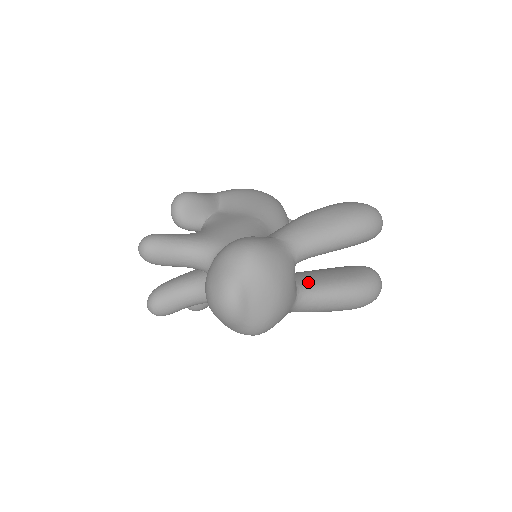
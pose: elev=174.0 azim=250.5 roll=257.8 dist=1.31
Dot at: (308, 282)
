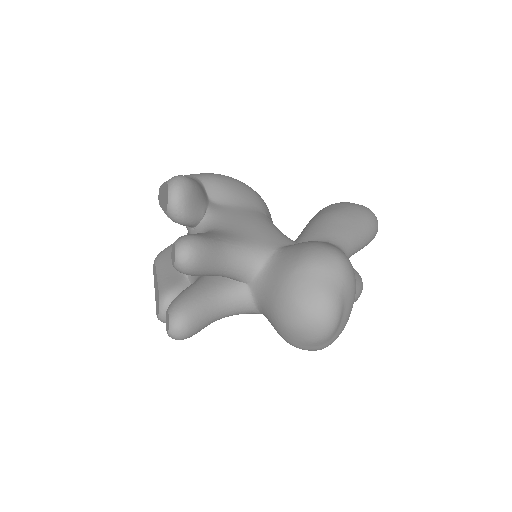
Dot at: occluded
